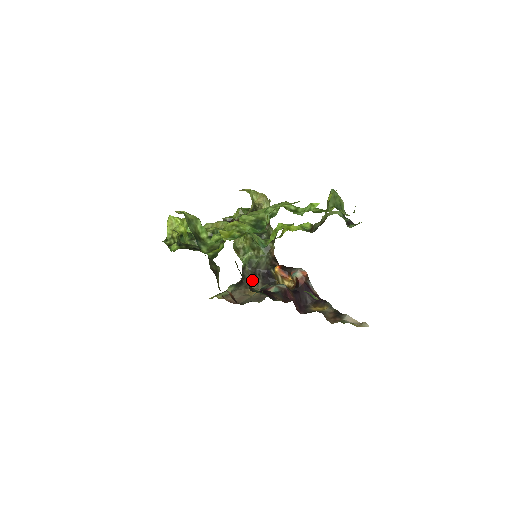
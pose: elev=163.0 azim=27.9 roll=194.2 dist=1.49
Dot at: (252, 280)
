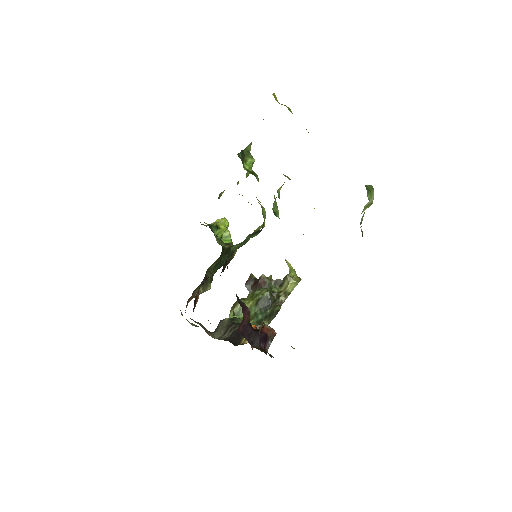
Dot at: (220, 333)
